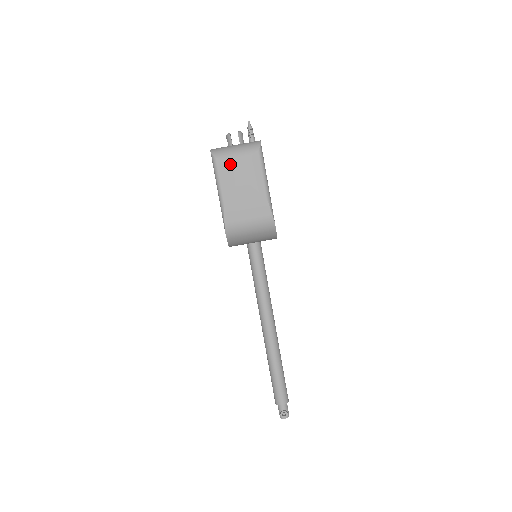
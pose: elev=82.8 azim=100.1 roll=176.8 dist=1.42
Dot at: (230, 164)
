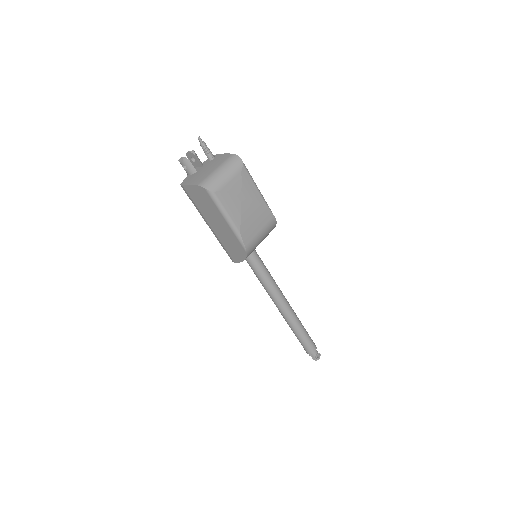
Dot at: (228, 191)
